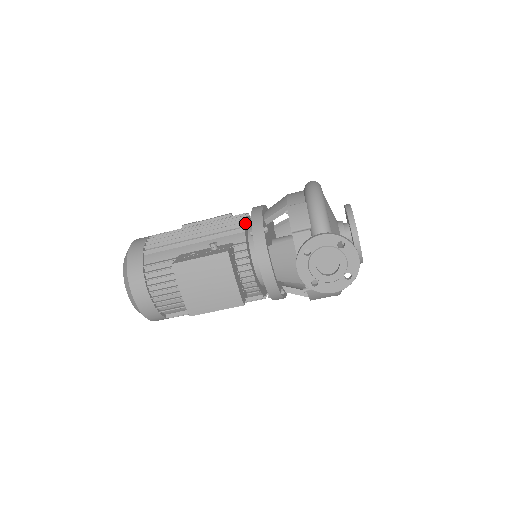
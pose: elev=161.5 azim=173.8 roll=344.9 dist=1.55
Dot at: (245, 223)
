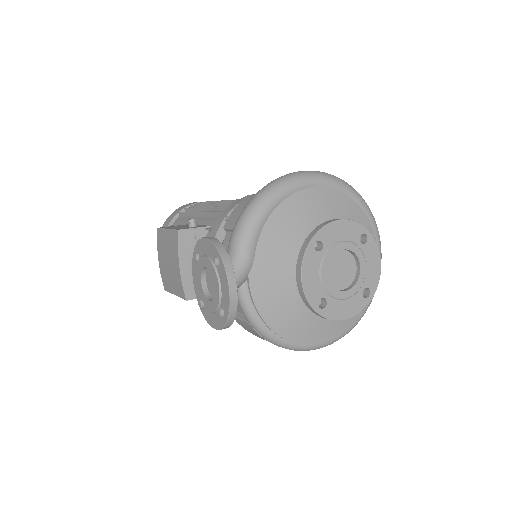
Dot at: occluded
